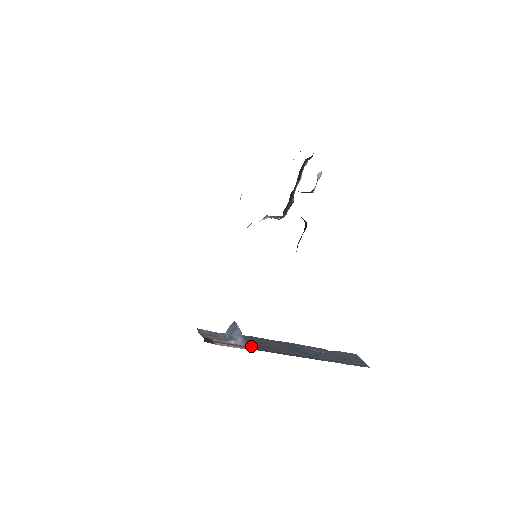
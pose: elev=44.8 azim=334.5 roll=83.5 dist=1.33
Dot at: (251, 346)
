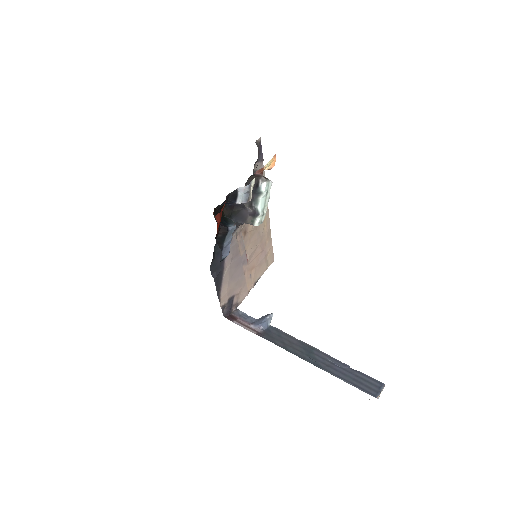
Dot at: (263, 334)
